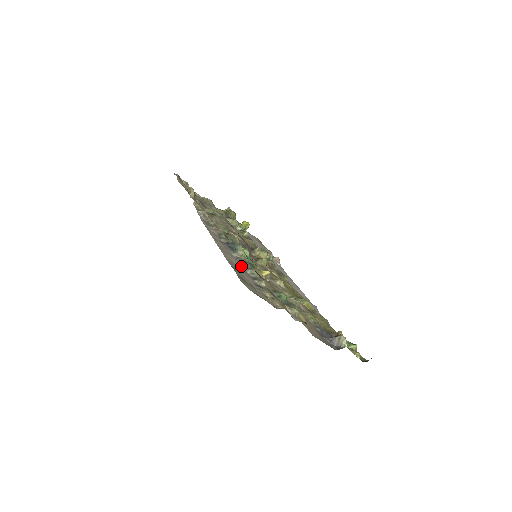
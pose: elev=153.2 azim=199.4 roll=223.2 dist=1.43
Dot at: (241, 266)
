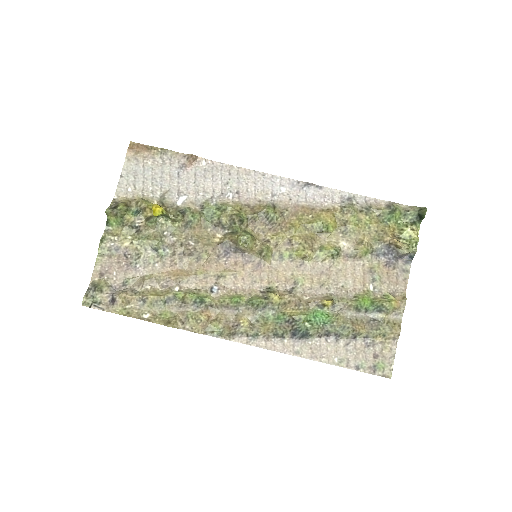
Dot at: (337, 343)
